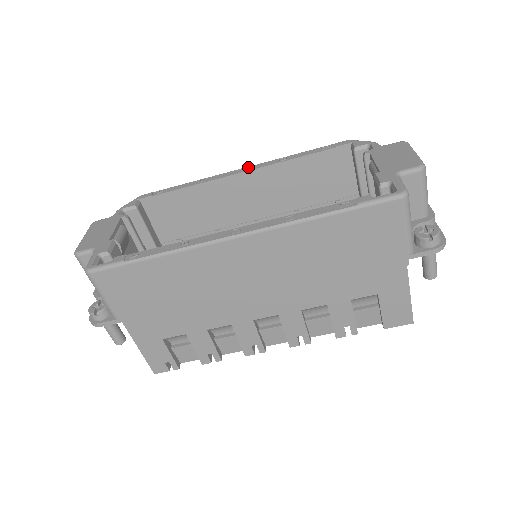
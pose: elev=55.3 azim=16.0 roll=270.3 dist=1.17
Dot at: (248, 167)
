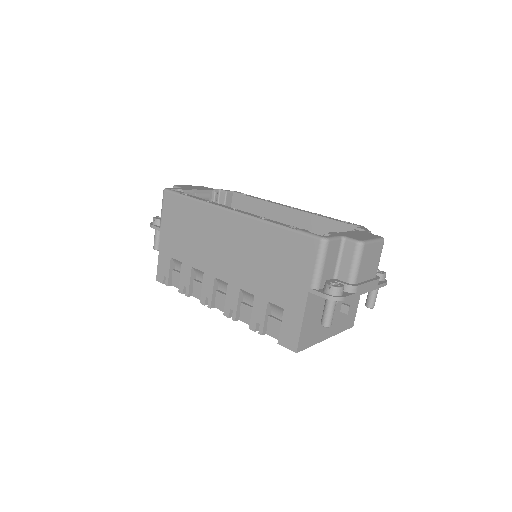
Dot at: occluded
